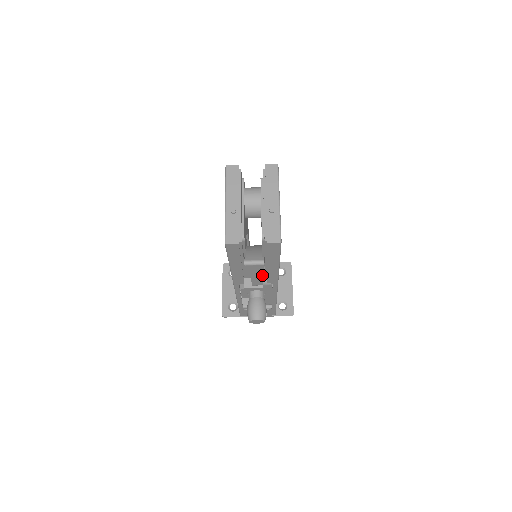
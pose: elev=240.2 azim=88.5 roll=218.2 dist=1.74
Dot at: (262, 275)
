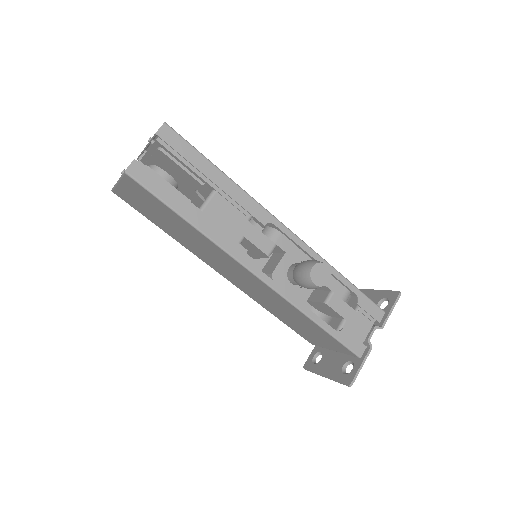
Dot at: (244, 219)
